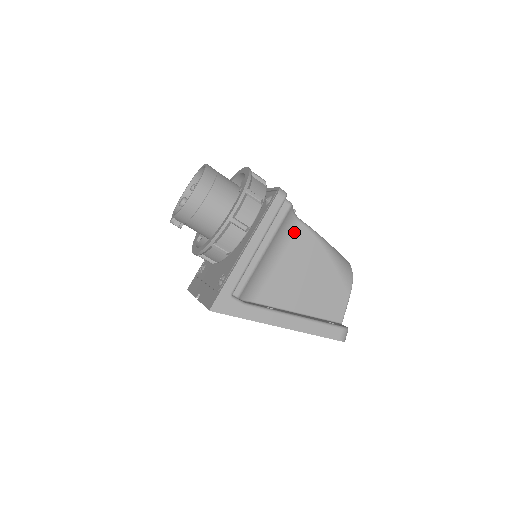
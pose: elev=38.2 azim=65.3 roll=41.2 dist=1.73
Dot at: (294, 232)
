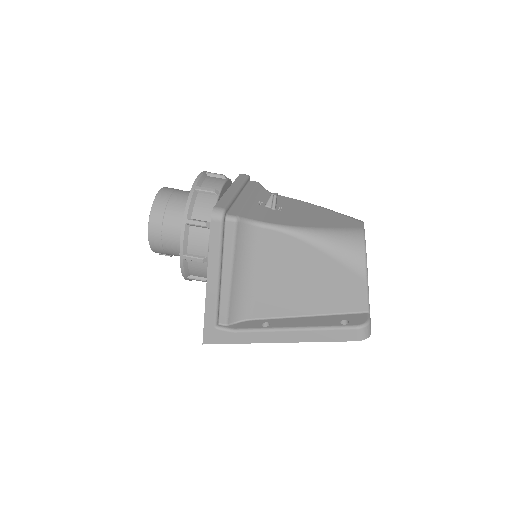
Dot at: (261, 240)
